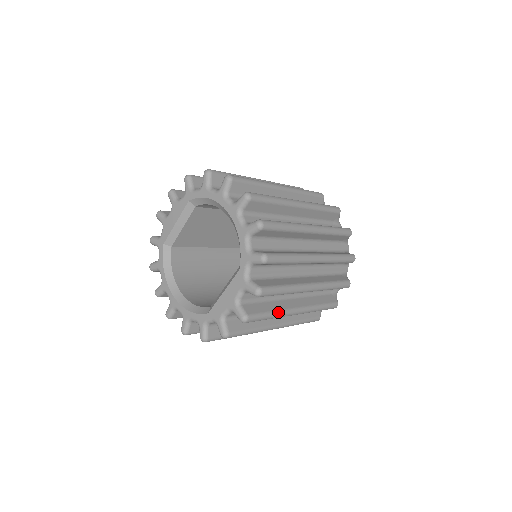
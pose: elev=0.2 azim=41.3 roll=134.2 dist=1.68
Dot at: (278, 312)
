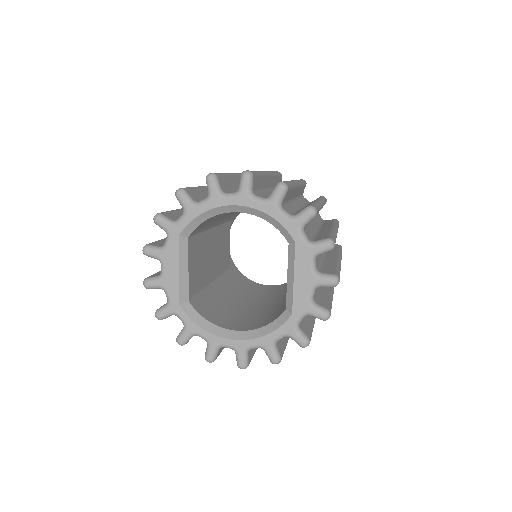
Dot at: (338, 265)
